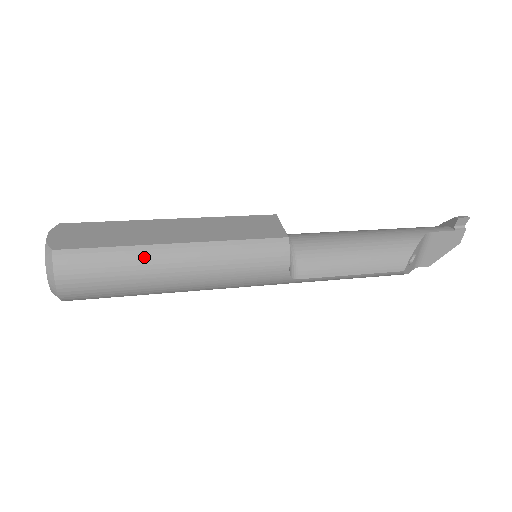
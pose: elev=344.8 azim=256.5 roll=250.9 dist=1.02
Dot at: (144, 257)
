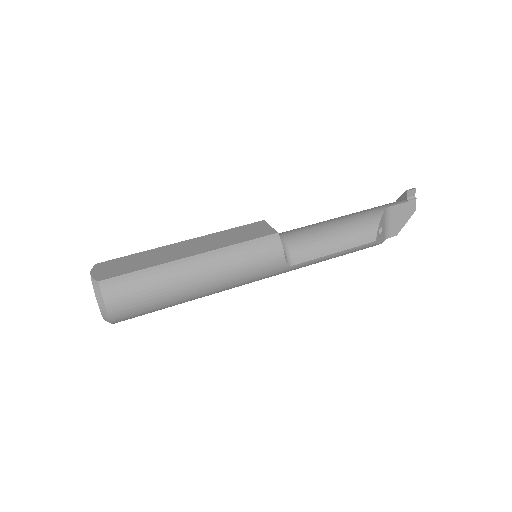
Dot at: (170, 272)
